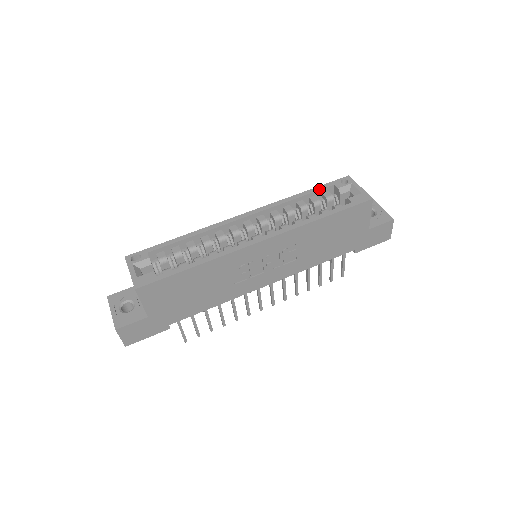
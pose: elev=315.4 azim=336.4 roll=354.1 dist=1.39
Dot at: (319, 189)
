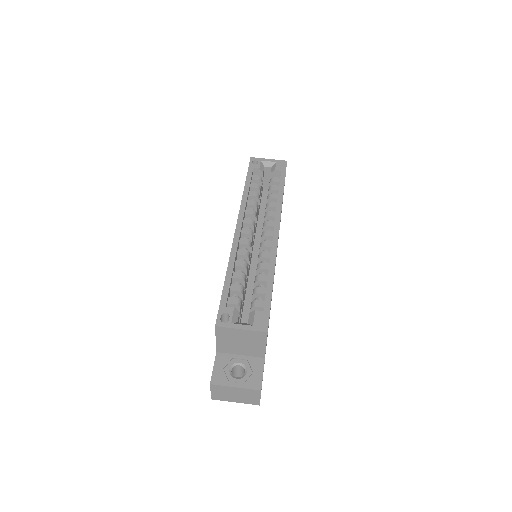
Dot at: (250, 177)
